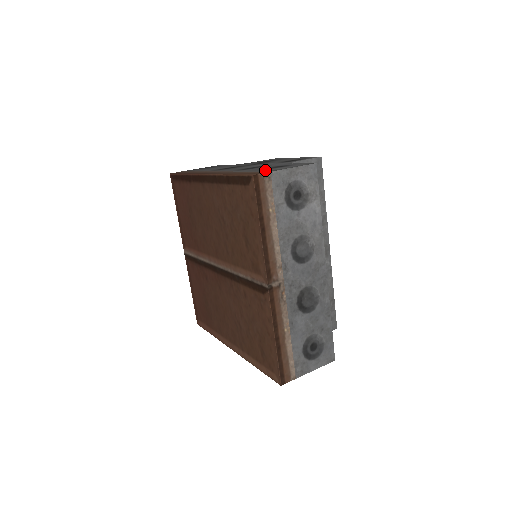
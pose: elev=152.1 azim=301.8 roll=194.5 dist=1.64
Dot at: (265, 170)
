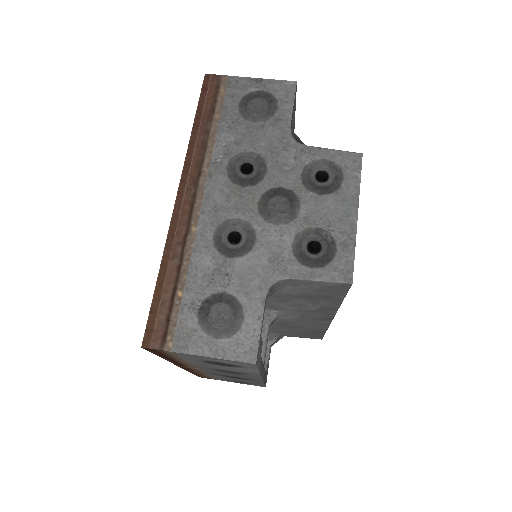
Dot at: (188, 321)
